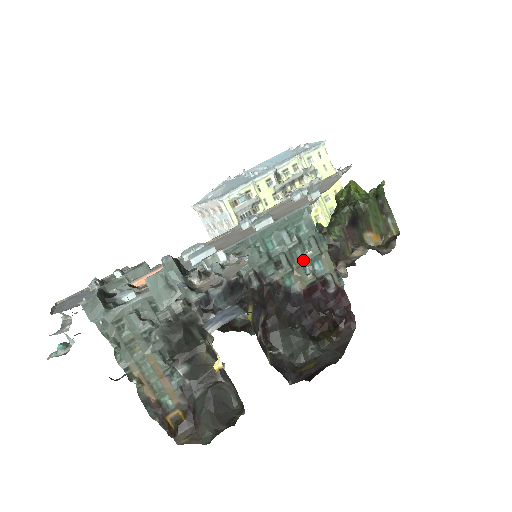
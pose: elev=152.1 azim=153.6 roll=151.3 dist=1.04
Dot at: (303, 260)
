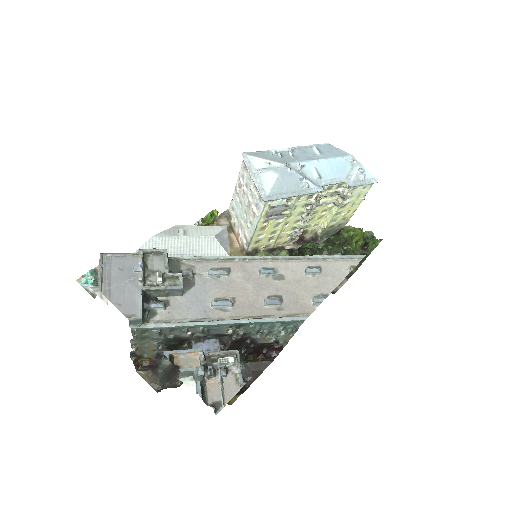
Dot at: (276, 334)
